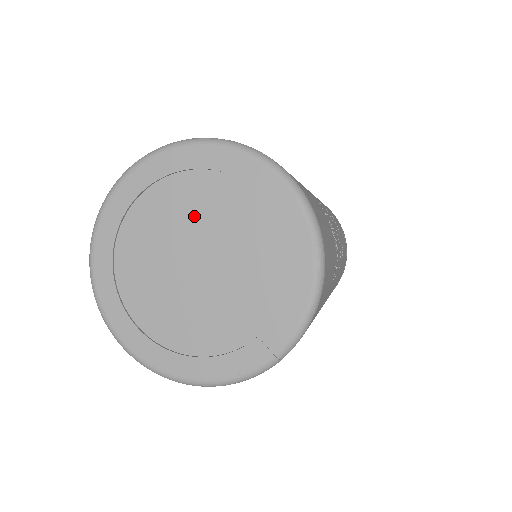
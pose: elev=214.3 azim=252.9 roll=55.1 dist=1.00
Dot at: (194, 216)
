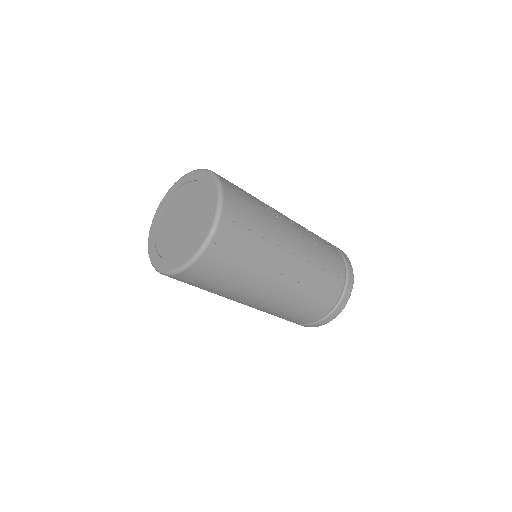
Dot at: (181, 203)
